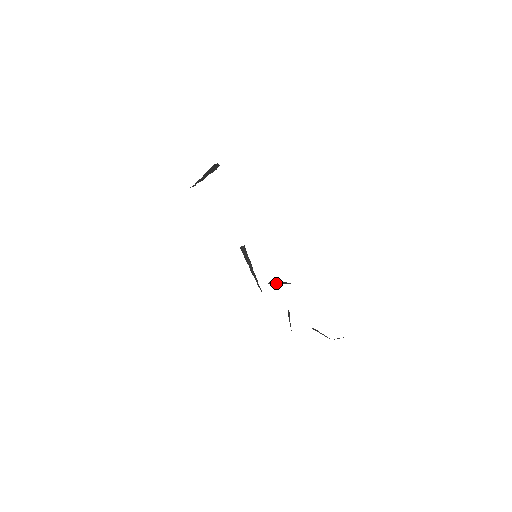
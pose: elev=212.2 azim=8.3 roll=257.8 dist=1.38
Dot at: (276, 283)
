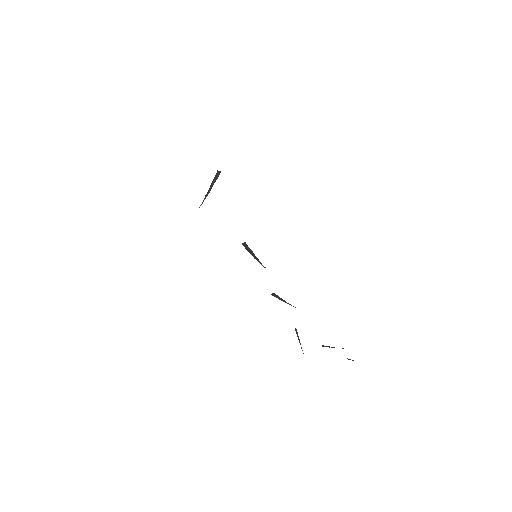
Dot at: (278, 296)
